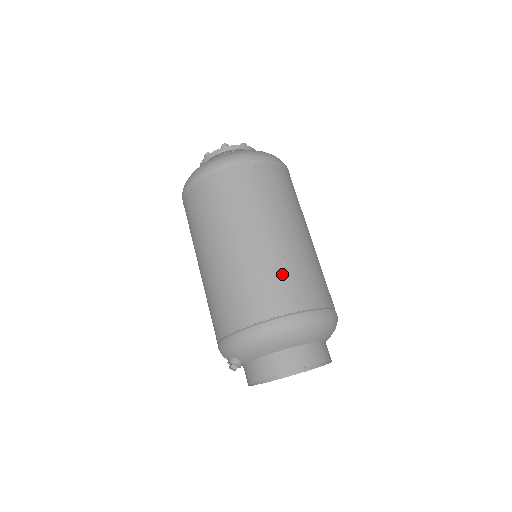
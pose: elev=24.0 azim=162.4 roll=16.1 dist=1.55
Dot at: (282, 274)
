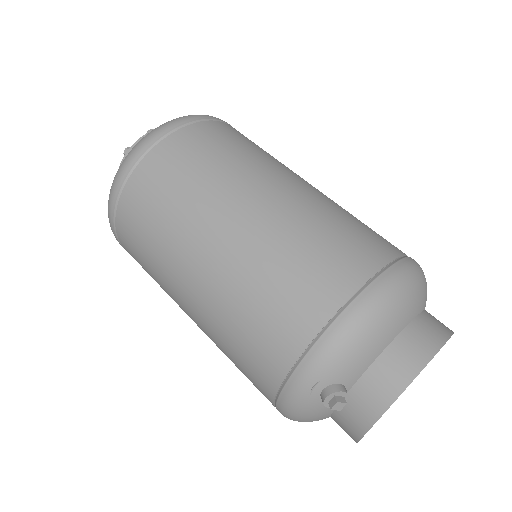
Dot at: (343, 221)
